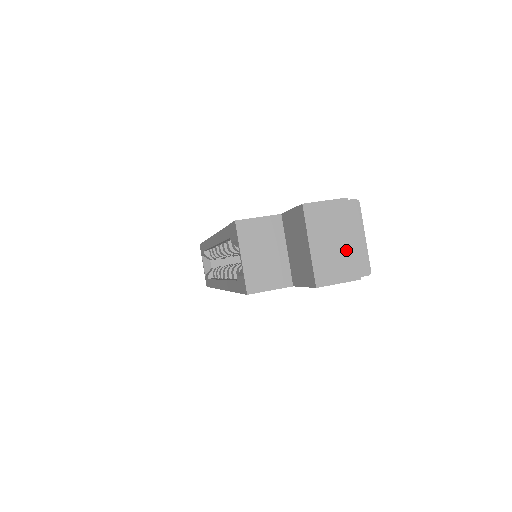
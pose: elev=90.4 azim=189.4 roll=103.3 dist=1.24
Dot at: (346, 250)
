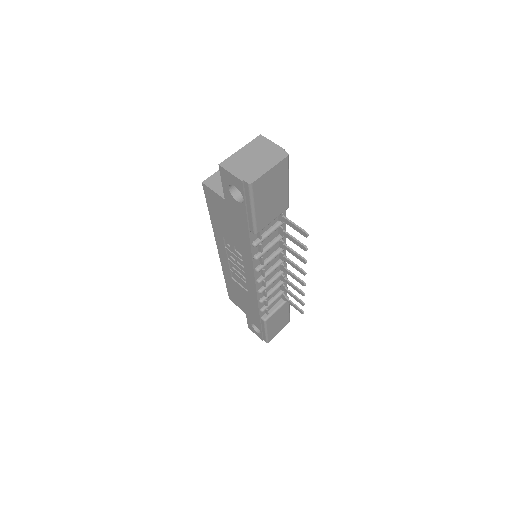
Dot at: (253, 165)
